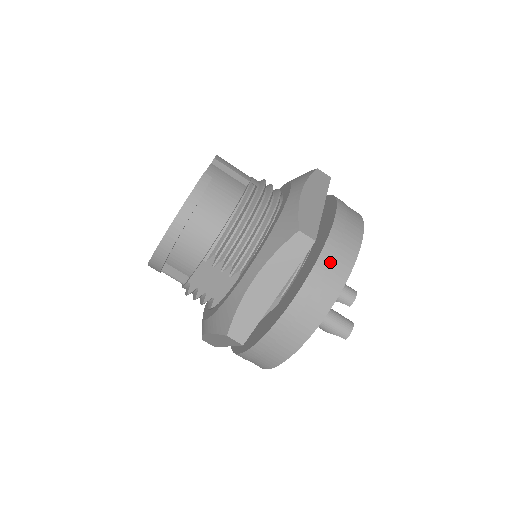
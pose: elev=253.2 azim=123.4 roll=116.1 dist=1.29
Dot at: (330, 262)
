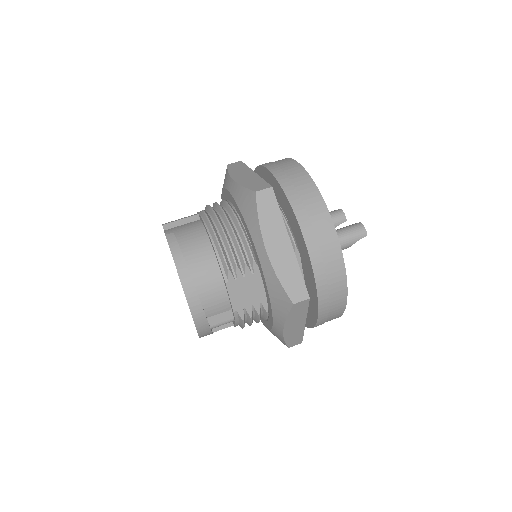
Dot at: (296, 191)
